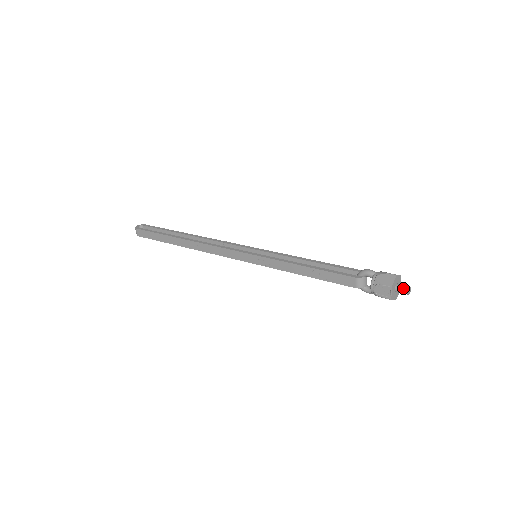
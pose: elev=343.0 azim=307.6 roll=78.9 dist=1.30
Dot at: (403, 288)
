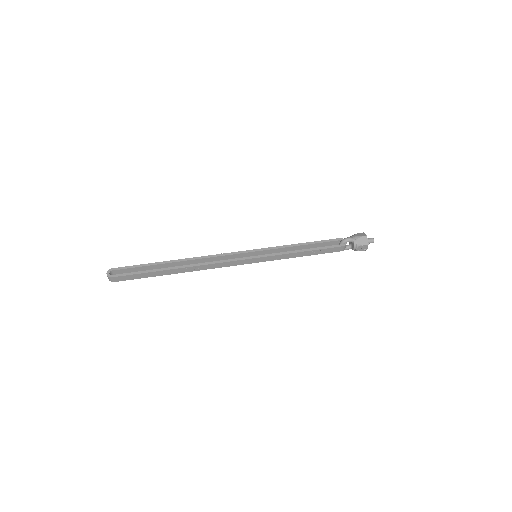
Dot at: (371, 241)
